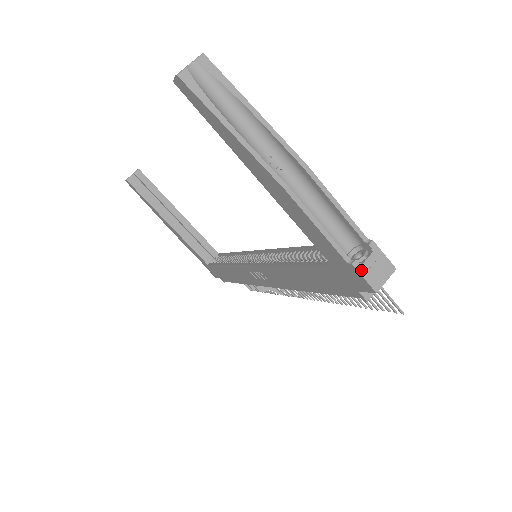
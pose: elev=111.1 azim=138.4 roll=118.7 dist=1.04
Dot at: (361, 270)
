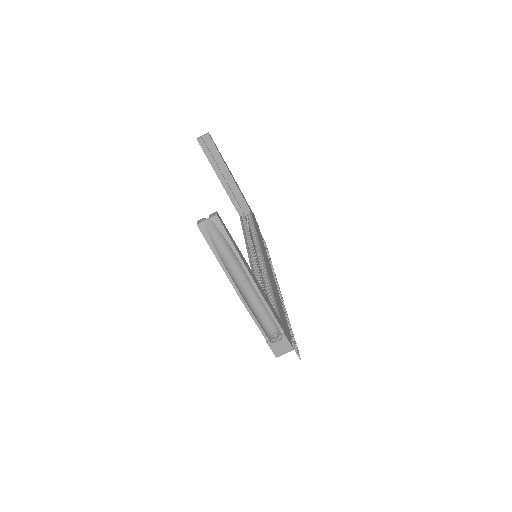
Dot at: (271, 346)
